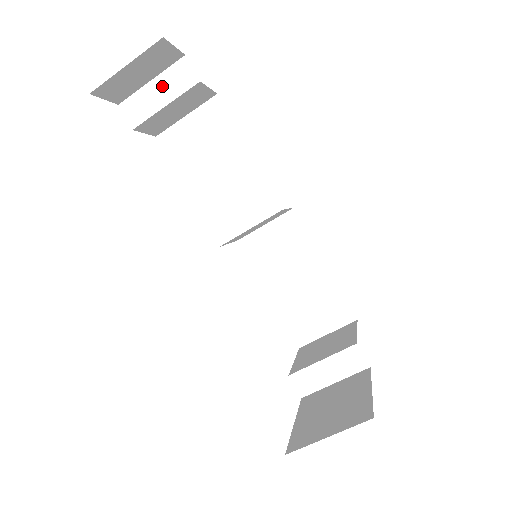
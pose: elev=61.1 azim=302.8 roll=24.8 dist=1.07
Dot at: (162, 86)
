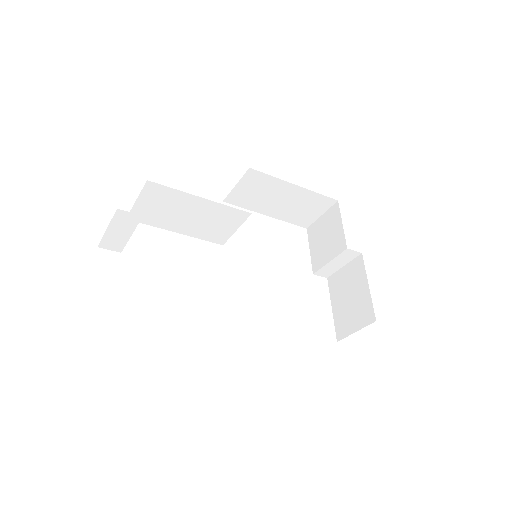
Dot at: (118, 228)
